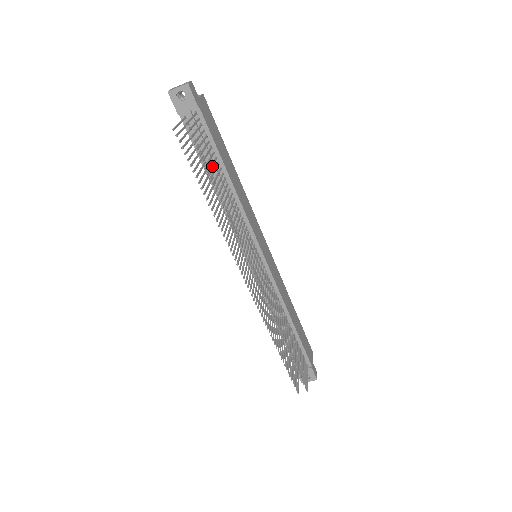
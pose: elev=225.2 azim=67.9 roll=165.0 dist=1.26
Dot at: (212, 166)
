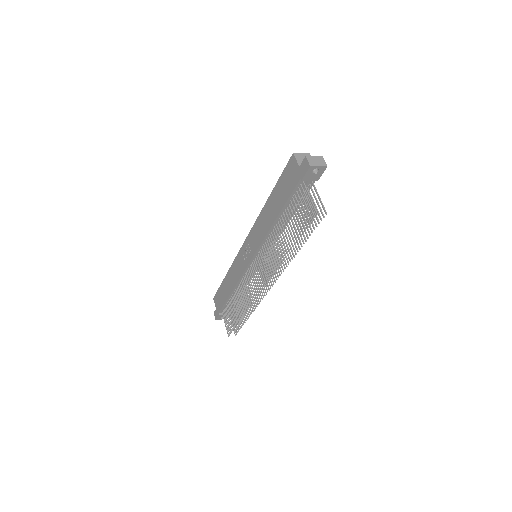
Dot at: occluded
